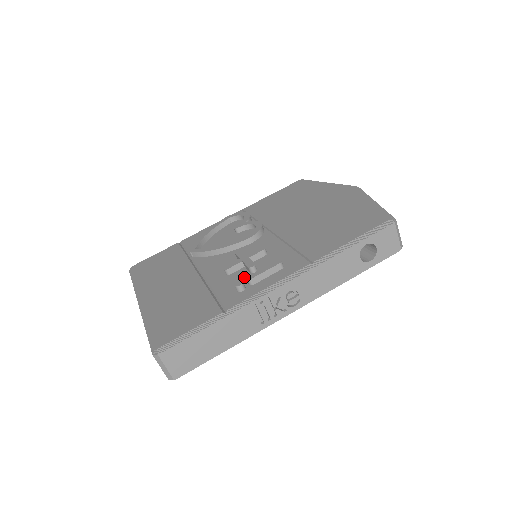
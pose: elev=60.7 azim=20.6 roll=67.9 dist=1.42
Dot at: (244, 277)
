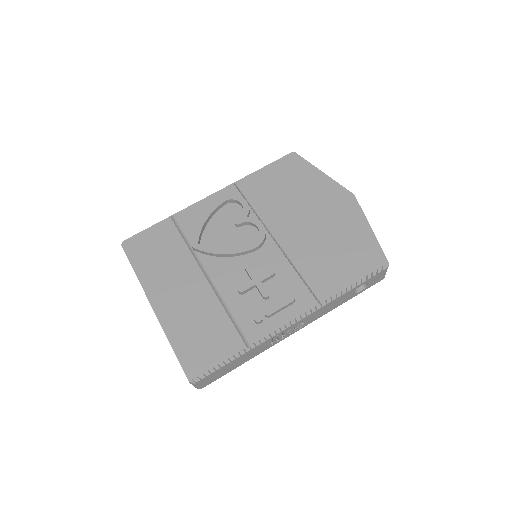
Dot at: (258, 303)
